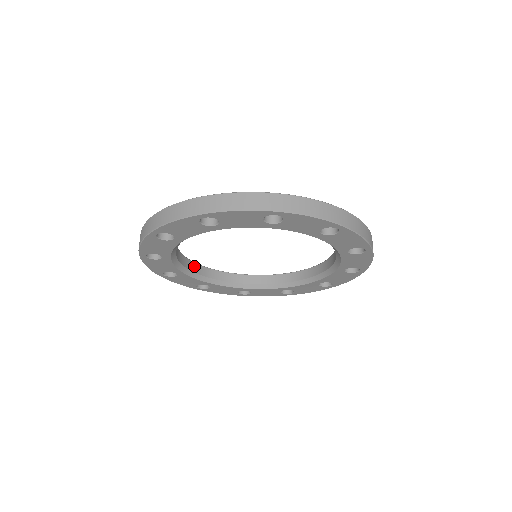
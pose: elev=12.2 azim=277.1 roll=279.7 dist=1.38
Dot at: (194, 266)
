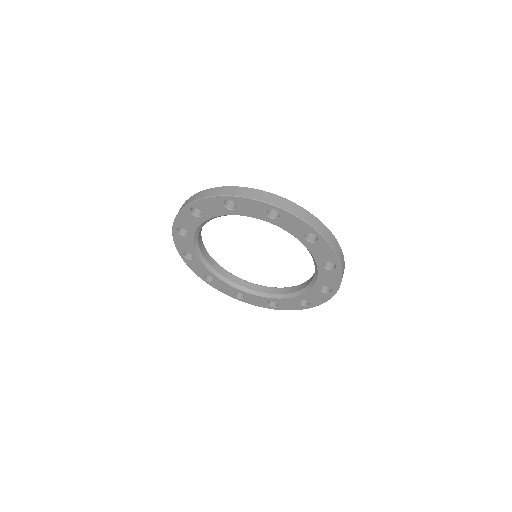
Dot at: (227, 274)
